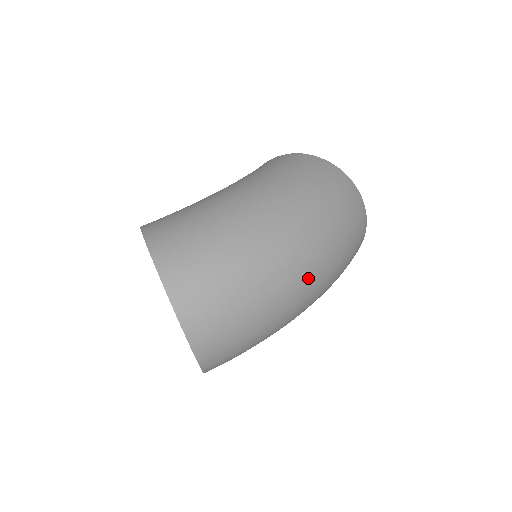
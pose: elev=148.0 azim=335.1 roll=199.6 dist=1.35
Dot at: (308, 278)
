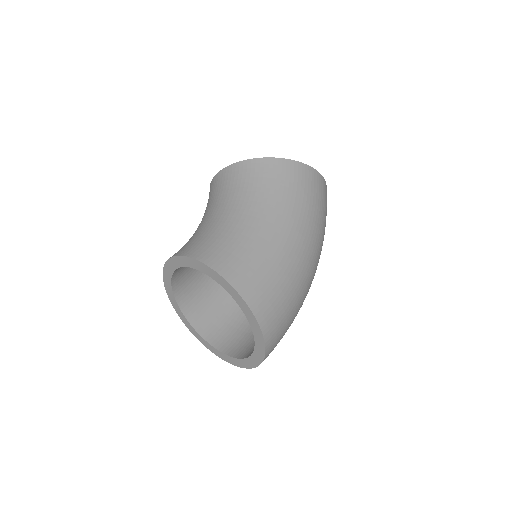
Dot at: occluded
